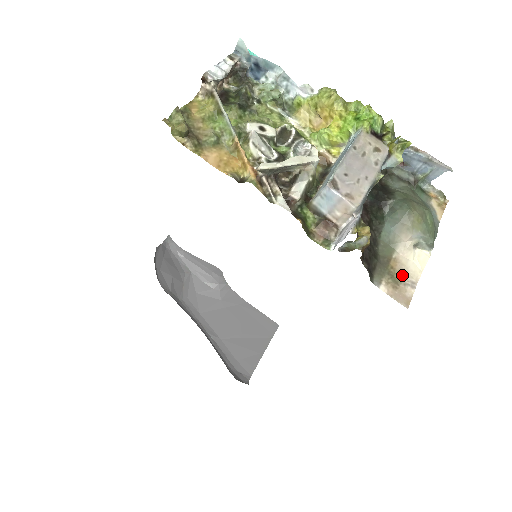
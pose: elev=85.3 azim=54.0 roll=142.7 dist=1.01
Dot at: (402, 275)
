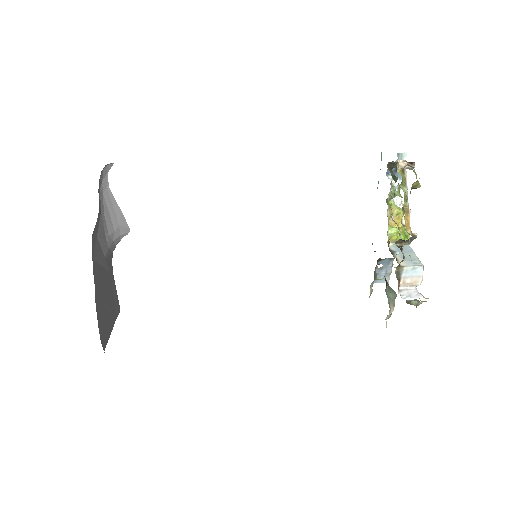
Dot at: occluded
